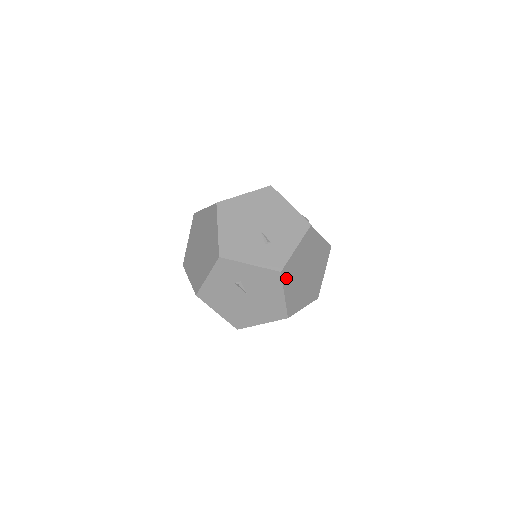
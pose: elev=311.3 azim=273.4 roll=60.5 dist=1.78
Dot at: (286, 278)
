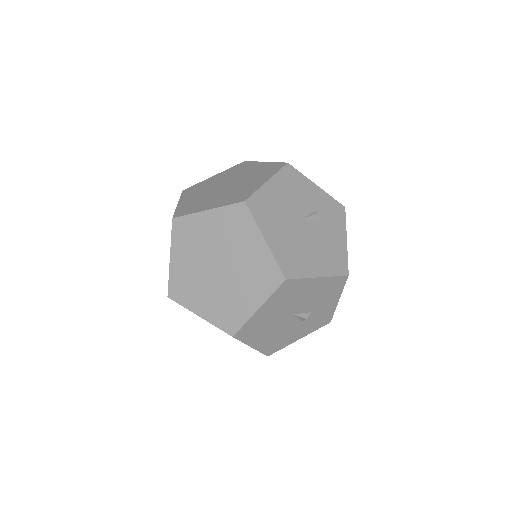
Dot at: occluded
